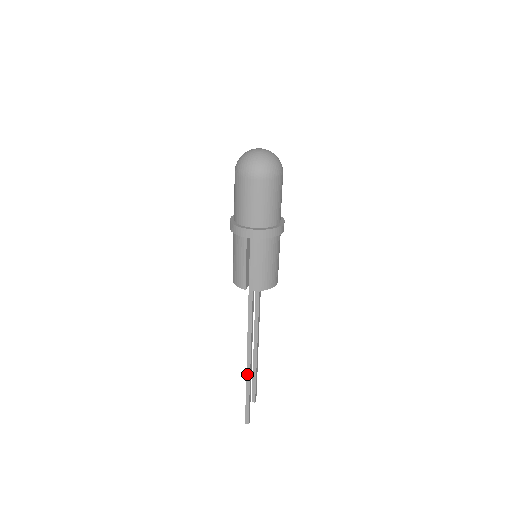
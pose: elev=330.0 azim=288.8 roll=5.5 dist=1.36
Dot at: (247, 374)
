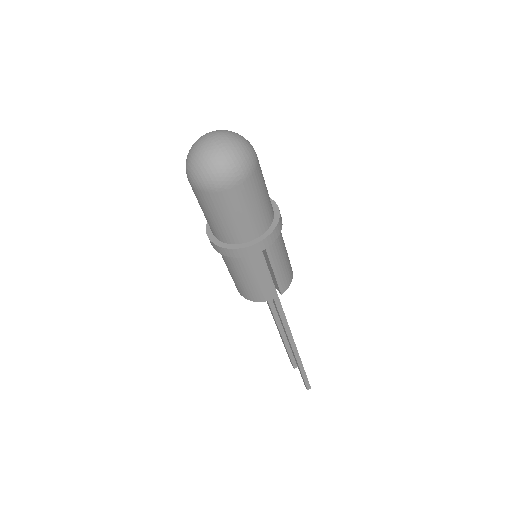
Dot at: (296, 358)
